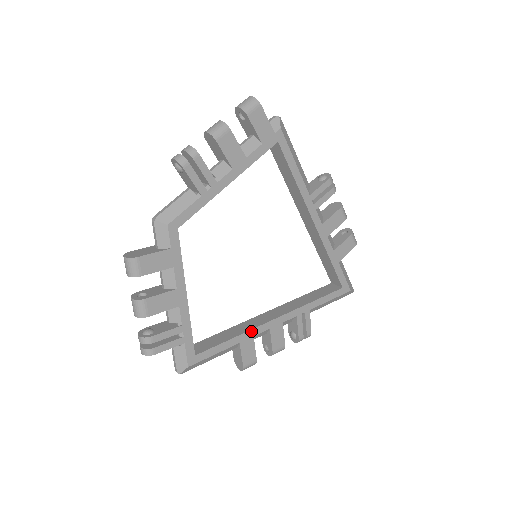
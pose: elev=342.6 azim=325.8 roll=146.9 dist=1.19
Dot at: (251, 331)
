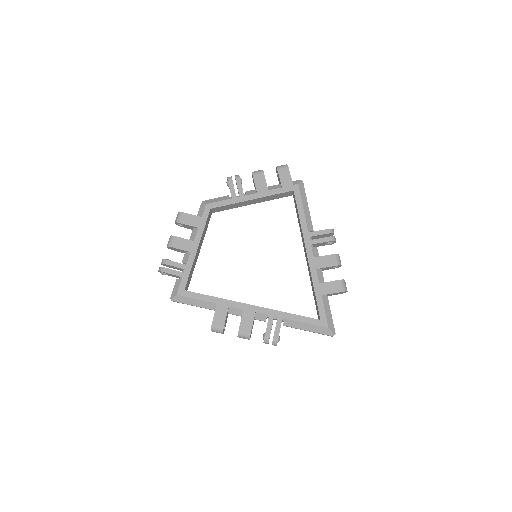
Dot at: (229, 301)
